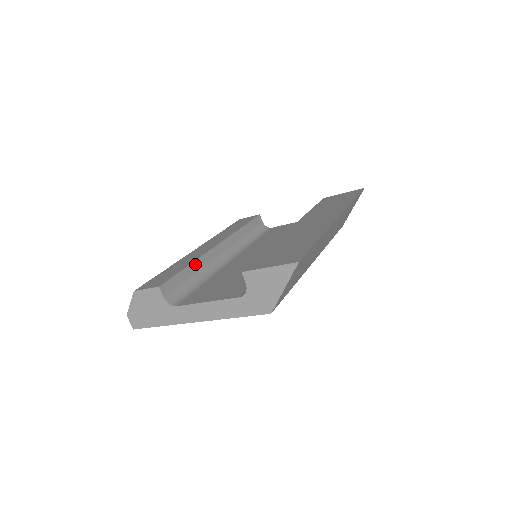
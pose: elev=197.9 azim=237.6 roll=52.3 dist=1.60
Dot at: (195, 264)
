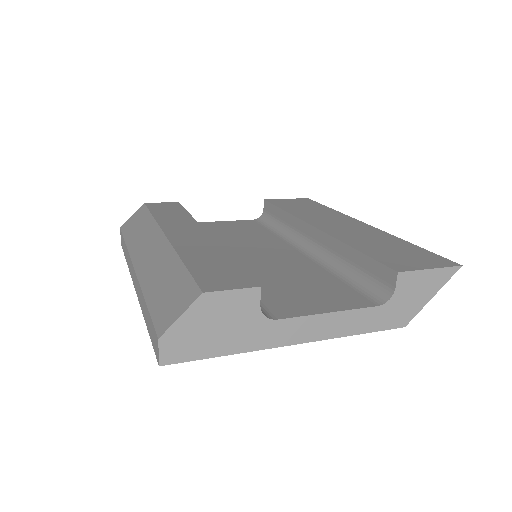
Dot at: occluded
